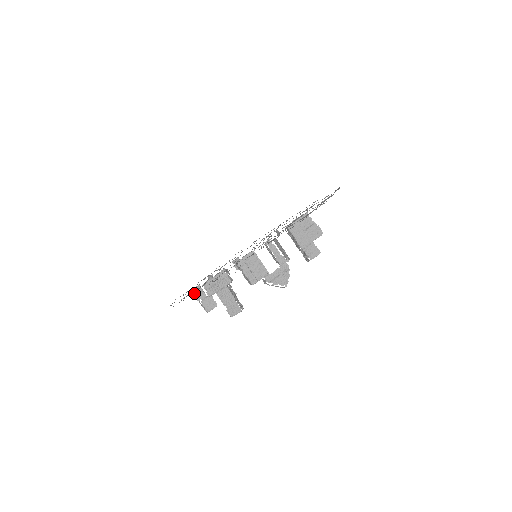
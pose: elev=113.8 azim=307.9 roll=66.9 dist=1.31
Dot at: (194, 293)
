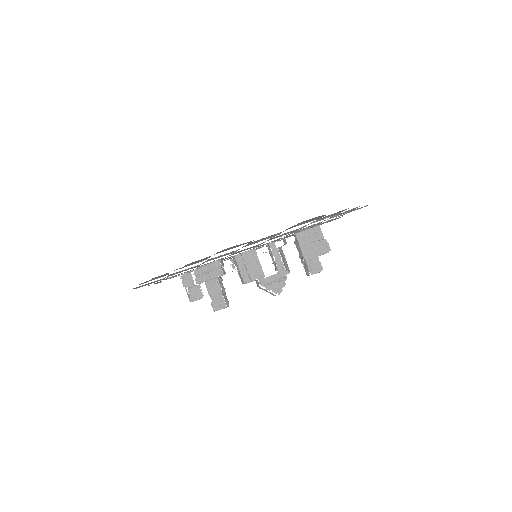
Dot at: (183, 278)
